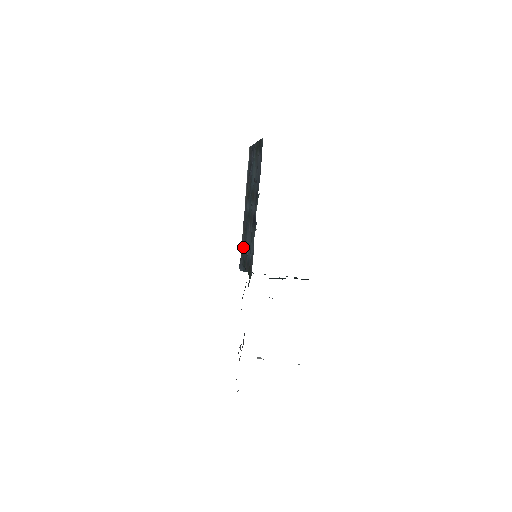
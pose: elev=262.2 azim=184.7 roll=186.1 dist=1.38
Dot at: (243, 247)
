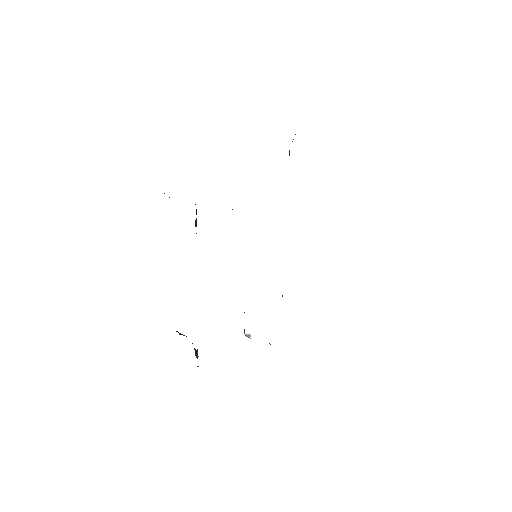
Dot at: occluded
